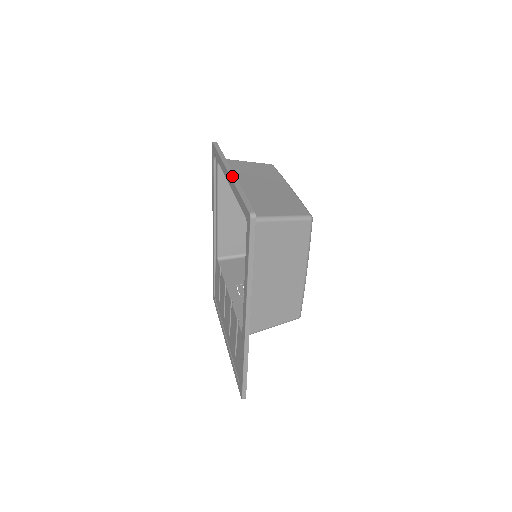
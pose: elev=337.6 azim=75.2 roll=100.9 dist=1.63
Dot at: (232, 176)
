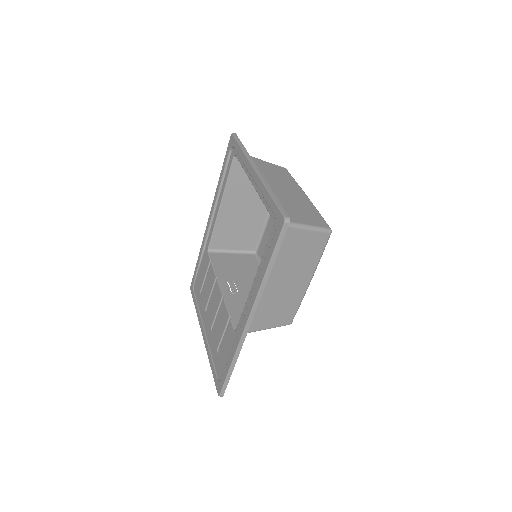
Dot at: (259, 174)
